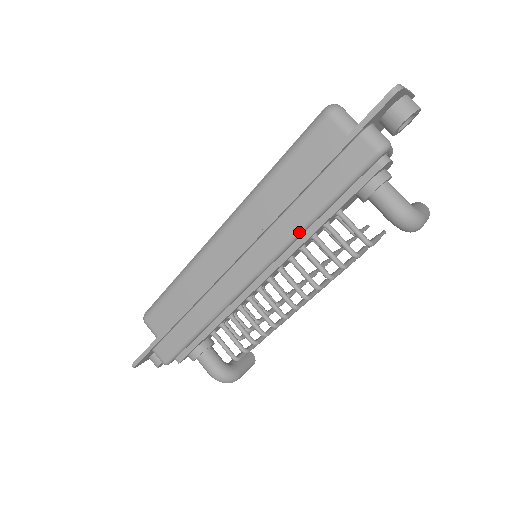
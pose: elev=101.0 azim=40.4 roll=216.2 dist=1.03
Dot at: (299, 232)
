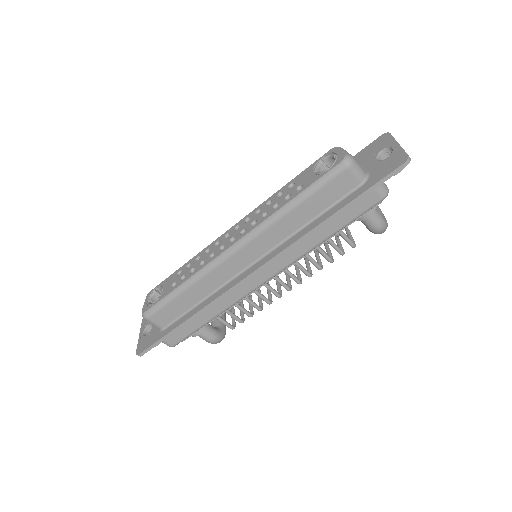
Dot at: (312, 249)
